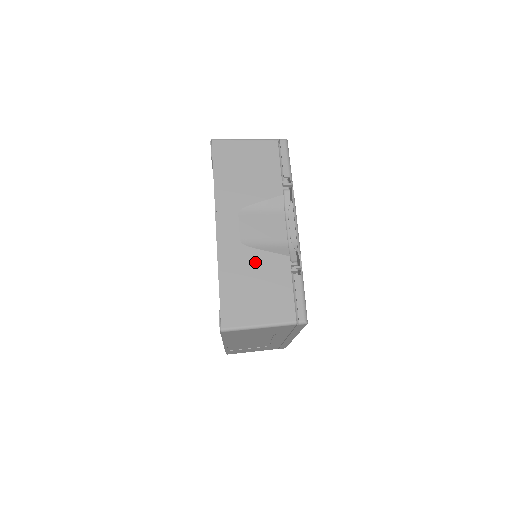
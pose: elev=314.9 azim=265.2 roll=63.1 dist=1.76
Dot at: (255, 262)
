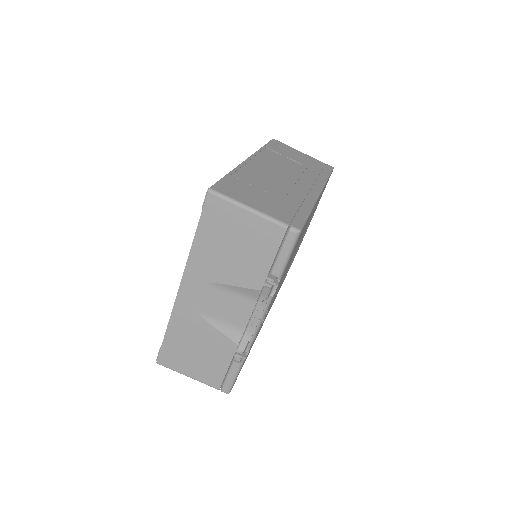
Dot at: (204, 333)
